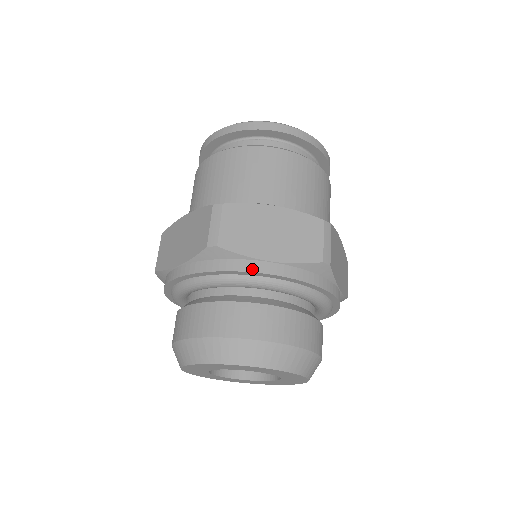
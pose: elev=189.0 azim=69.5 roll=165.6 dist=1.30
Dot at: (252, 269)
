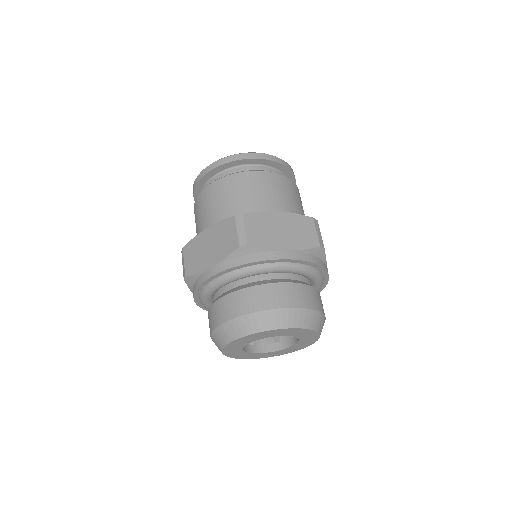
Dot at: (275, 257)
